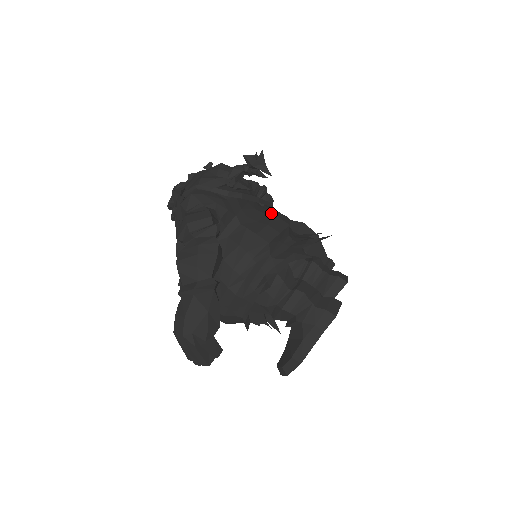
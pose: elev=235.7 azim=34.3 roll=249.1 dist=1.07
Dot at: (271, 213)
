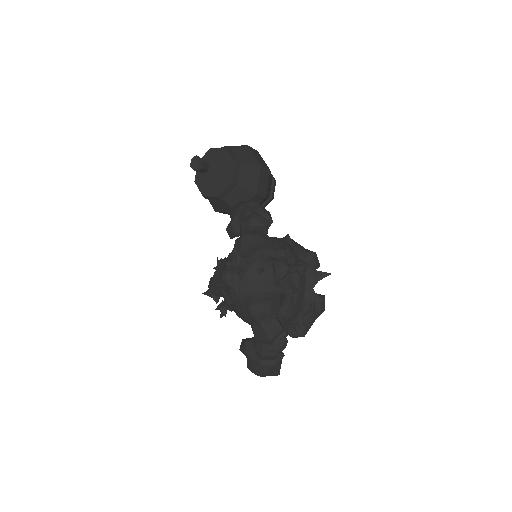
Dot at: occluded
